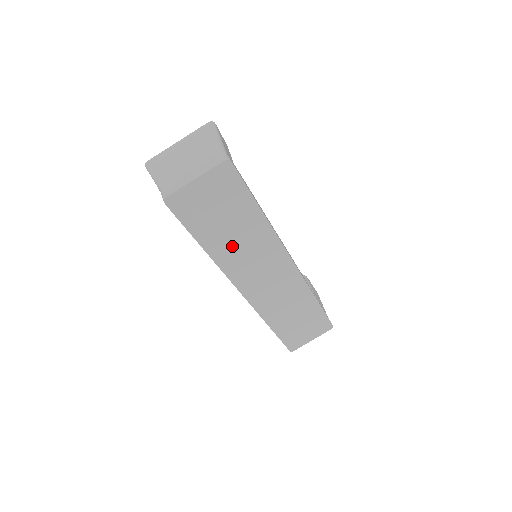
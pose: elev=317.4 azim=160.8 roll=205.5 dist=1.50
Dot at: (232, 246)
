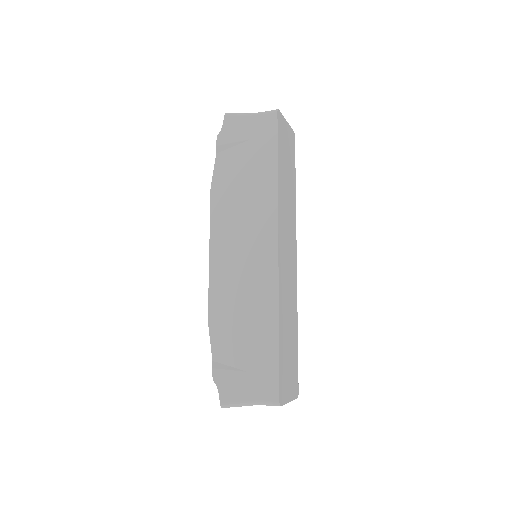
Dot at: (284, 192)
